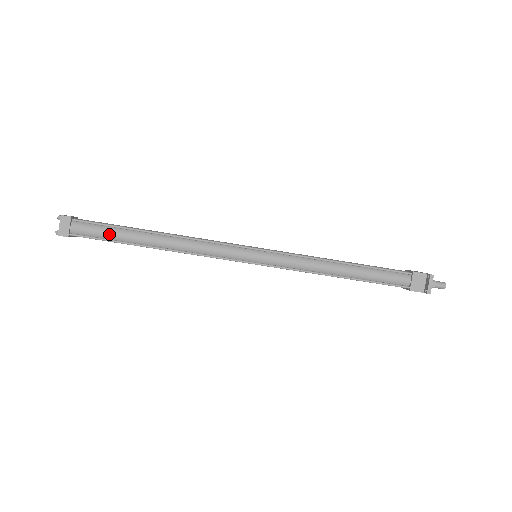
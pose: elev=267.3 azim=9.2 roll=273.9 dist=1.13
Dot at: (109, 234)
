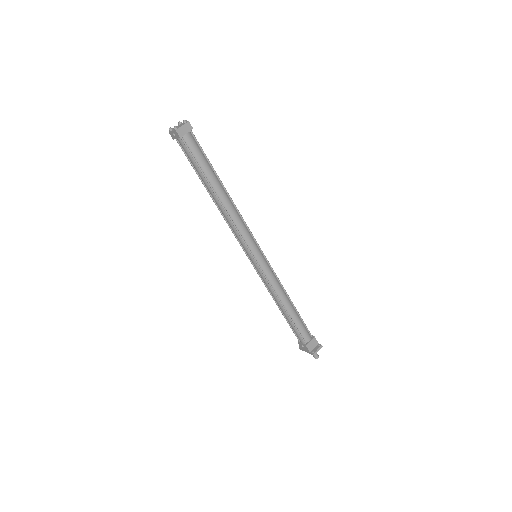
Dot at: (202, 162)
